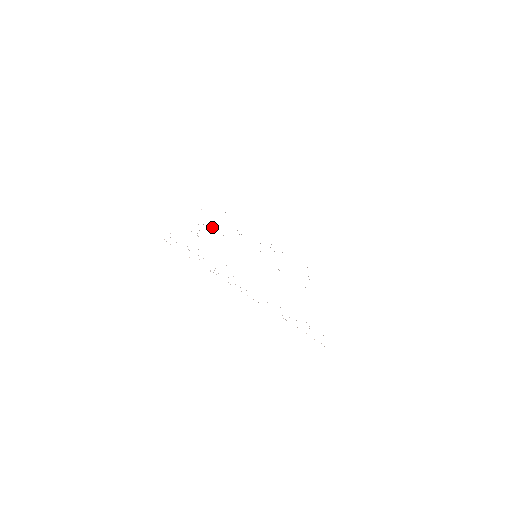
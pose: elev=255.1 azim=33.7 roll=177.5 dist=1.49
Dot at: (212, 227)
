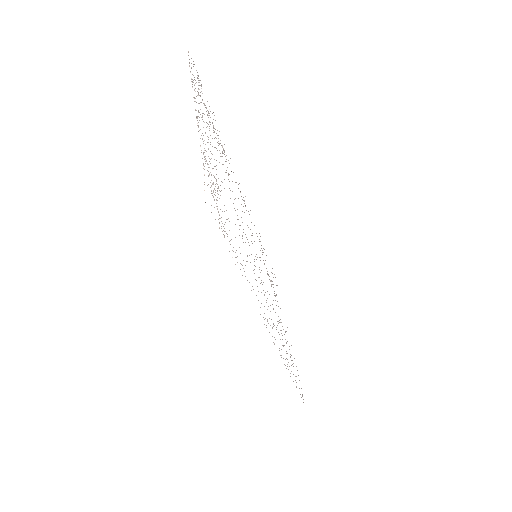
Dot at: occluded
